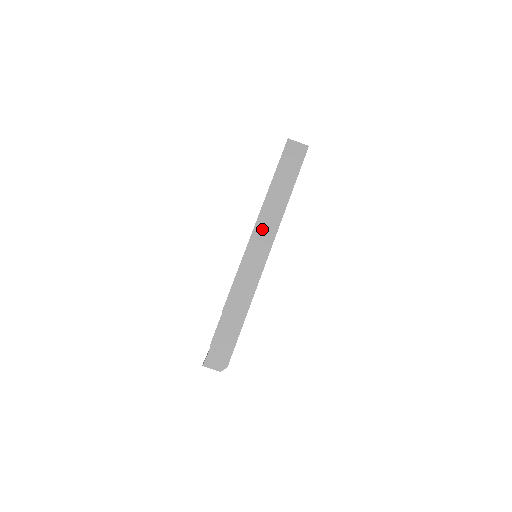
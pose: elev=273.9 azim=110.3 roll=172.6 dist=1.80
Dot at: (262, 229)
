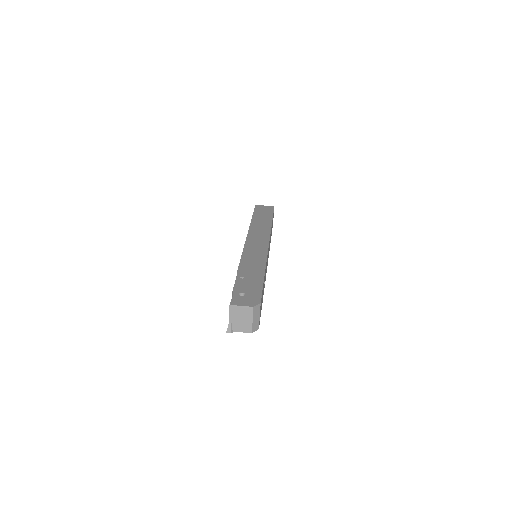
Dot at: (255, 235)
